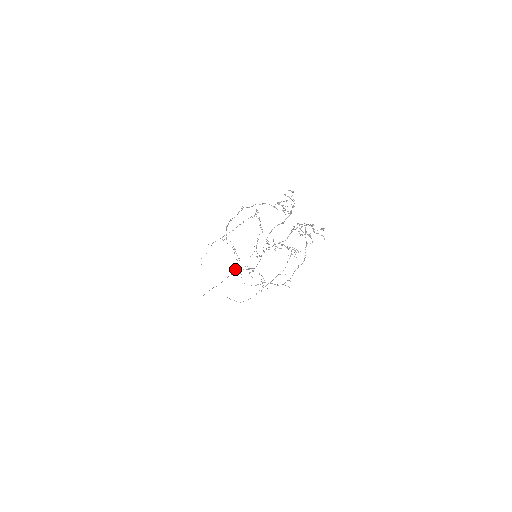
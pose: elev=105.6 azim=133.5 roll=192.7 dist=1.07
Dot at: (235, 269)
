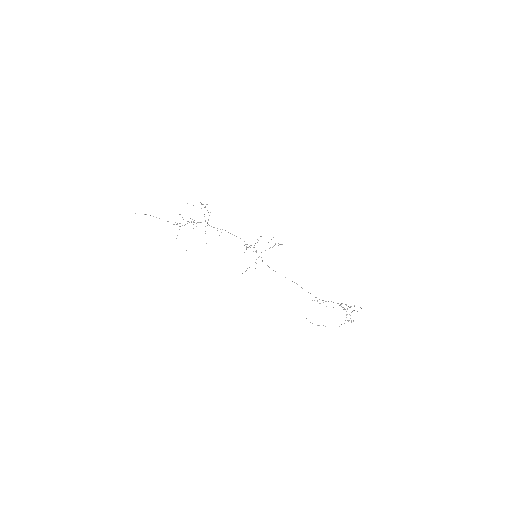
Dot at: occluded
